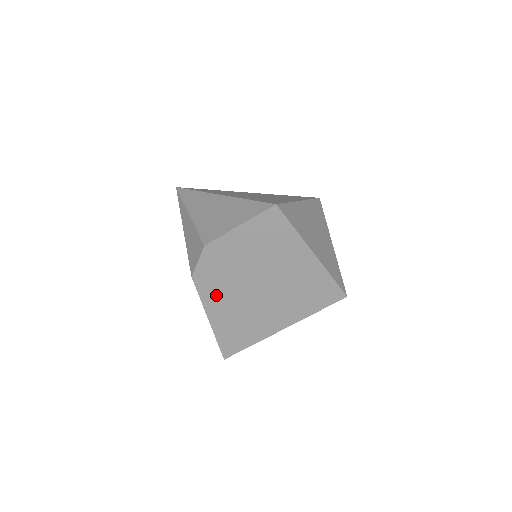
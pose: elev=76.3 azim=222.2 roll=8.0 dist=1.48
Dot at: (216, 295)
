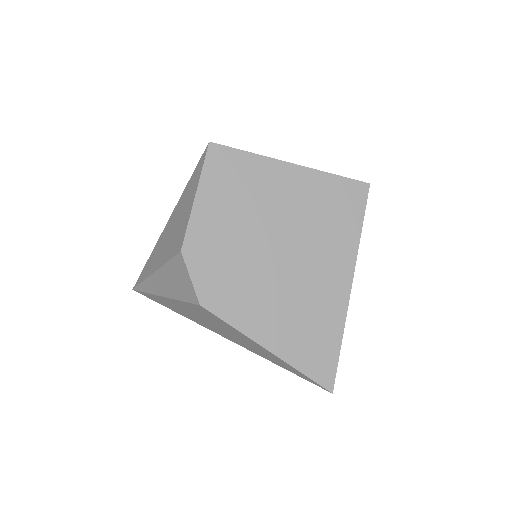
Dot at: (245, 305)
